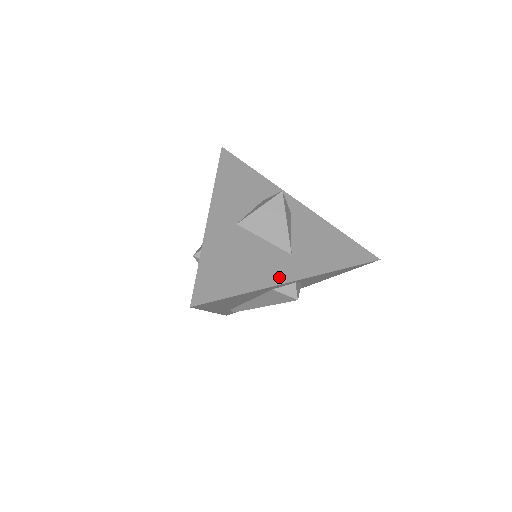
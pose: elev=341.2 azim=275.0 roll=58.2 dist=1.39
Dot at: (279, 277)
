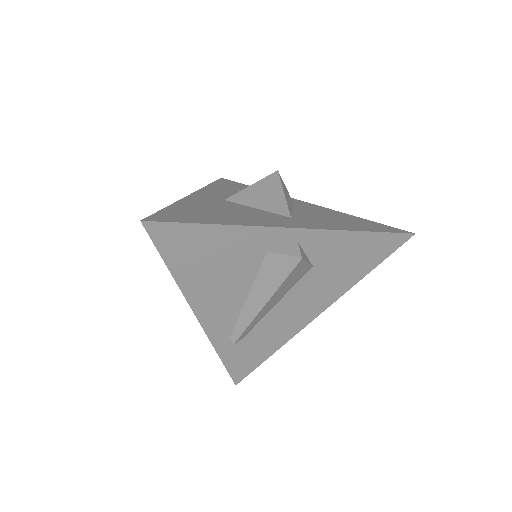
Dot at: (271, 224)
